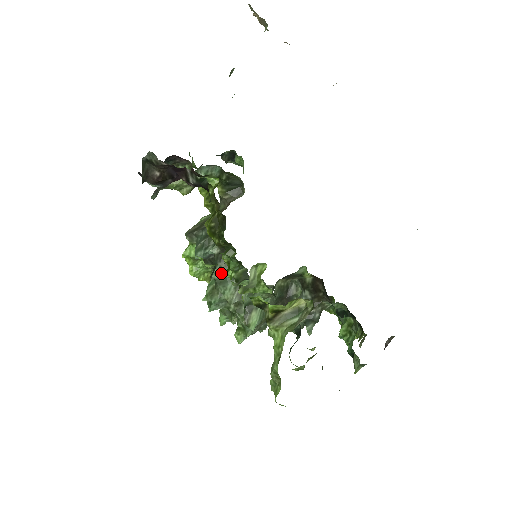
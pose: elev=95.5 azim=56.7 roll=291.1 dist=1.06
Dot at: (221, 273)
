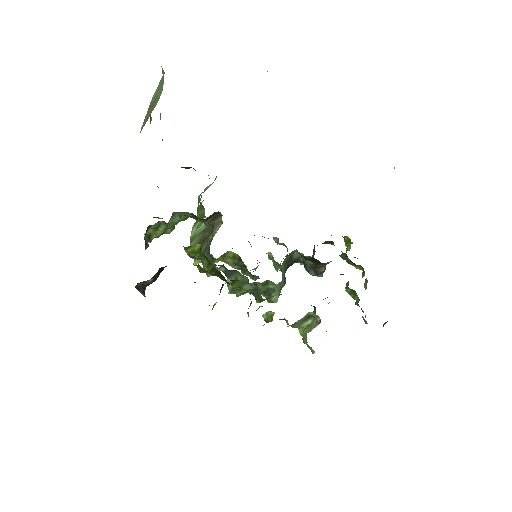
Dot at: occluded
